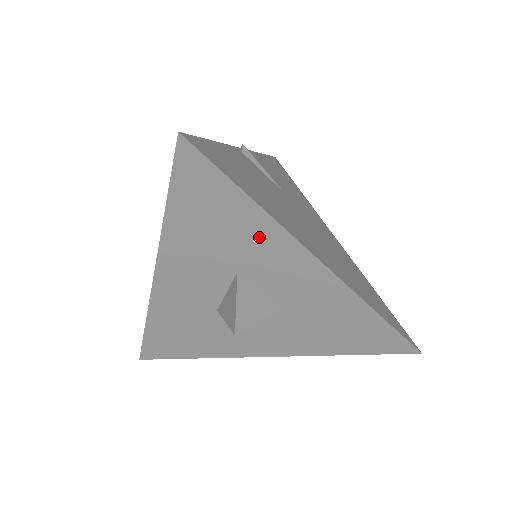
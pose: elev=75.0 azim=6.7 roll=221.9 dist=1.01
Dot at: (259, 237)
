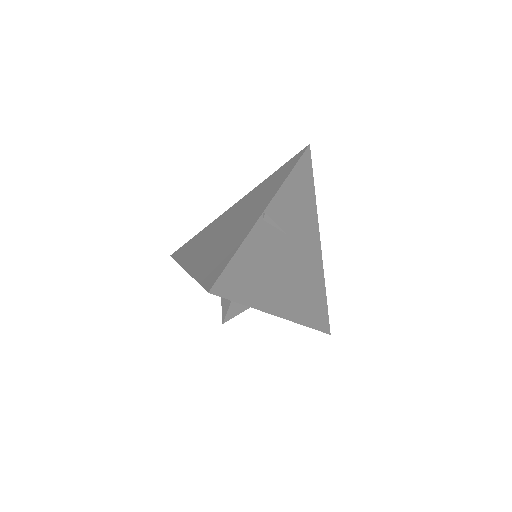
Dot at: occluded
